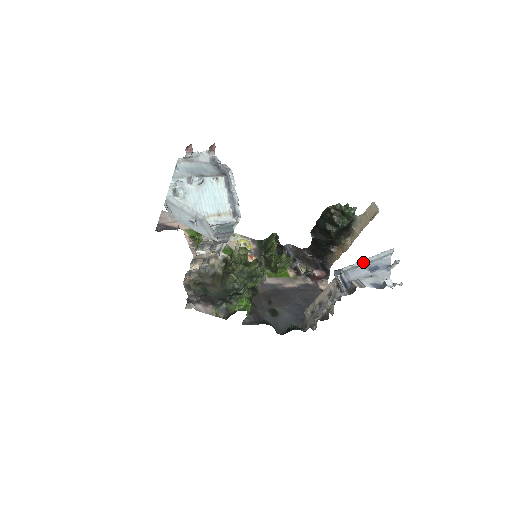
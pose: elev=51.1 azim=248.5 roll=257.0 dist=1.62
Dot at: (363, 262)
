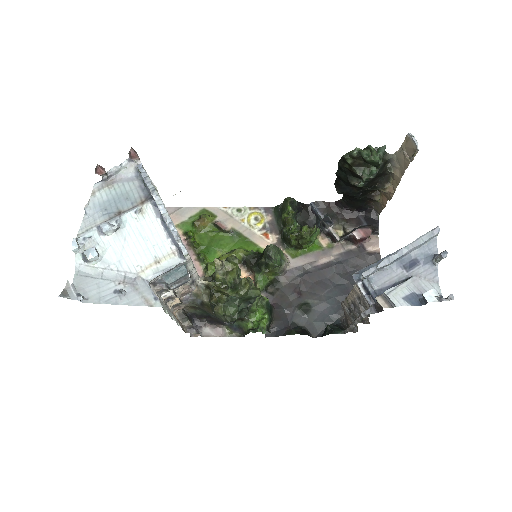
Dot at: (391, 259)
